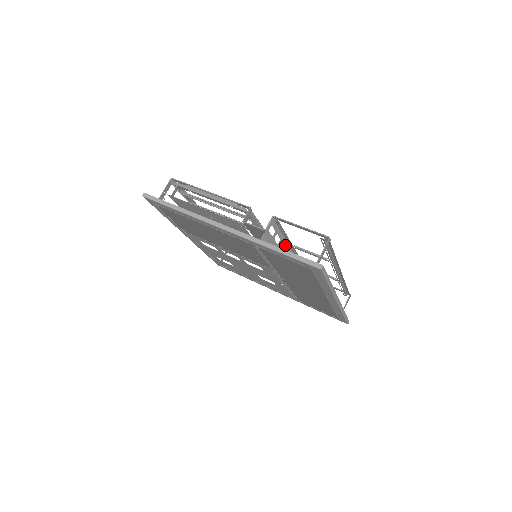
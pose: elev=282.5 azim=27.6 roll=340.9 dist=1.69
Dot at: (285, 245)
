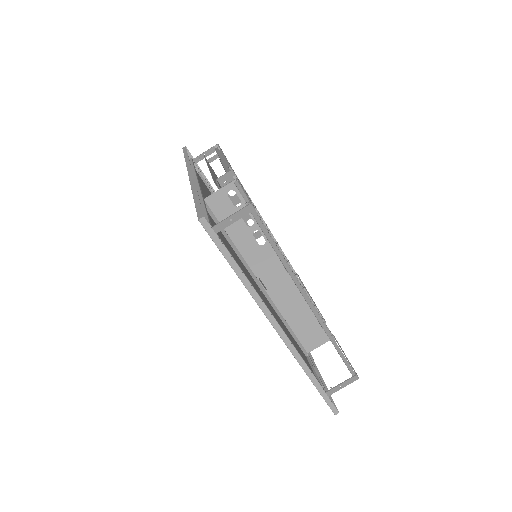
Dot at: (267, 241)
